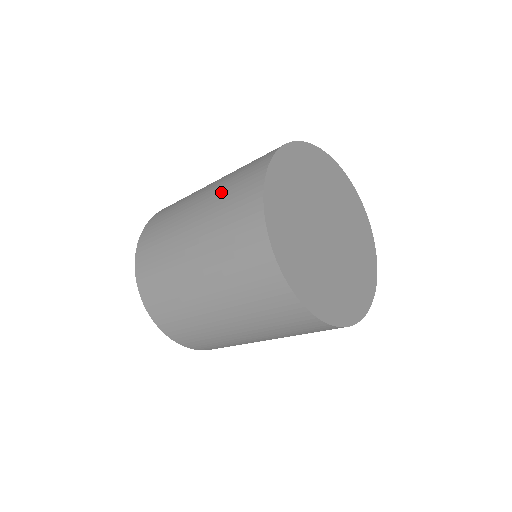
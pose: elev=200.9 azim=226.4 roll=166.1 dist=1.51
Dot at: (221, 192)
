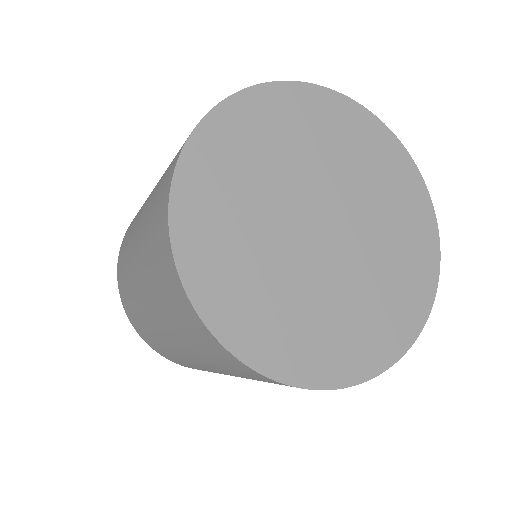
Dot at: (167, 317)
